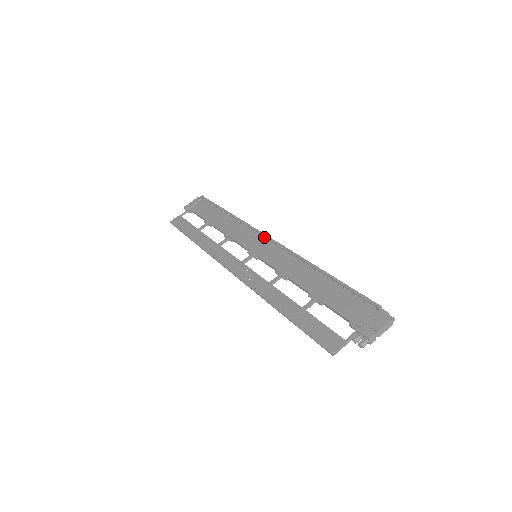
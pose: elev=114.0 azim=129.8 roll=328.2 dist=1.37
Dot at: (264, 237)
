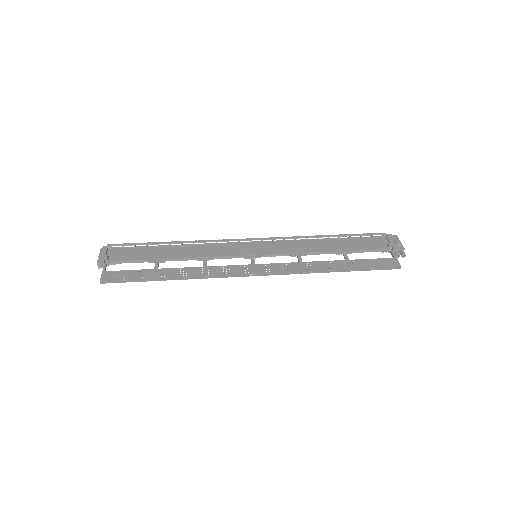
Dot at: (241, 242)
